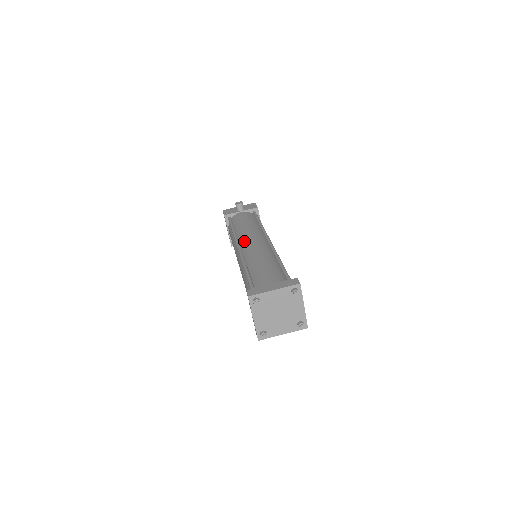
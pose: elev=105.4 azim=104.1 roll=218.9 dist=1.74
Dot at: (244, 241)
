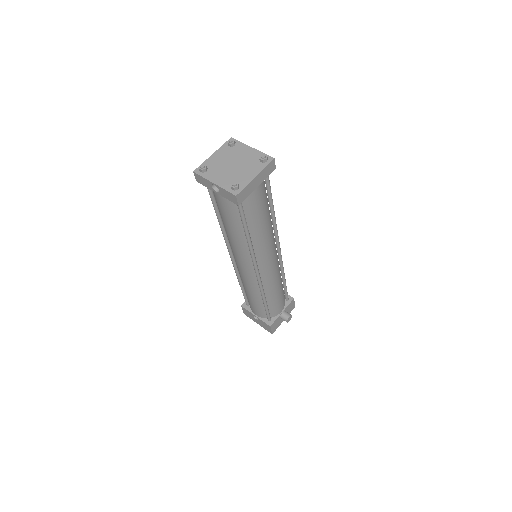
Dot at: occluded
